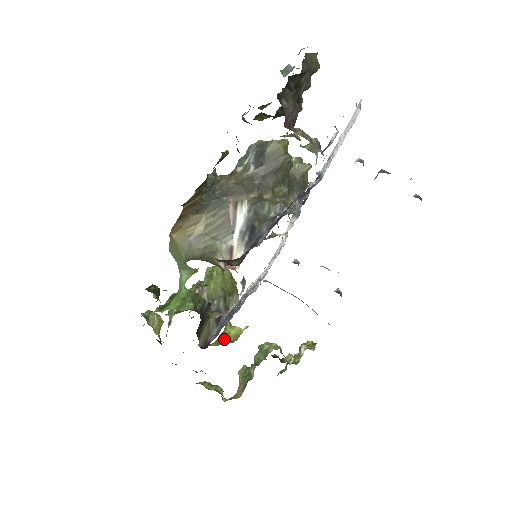
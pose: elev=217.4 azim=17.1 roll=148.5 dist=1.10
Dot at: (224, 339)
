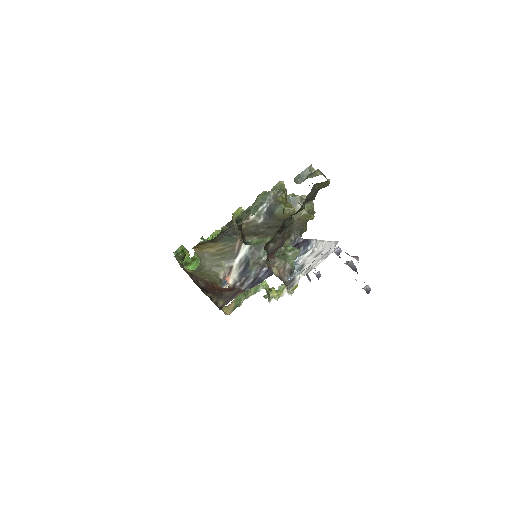
Dot at: occluded
